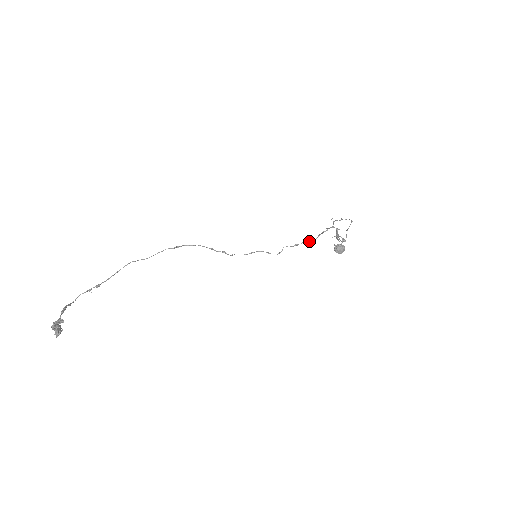
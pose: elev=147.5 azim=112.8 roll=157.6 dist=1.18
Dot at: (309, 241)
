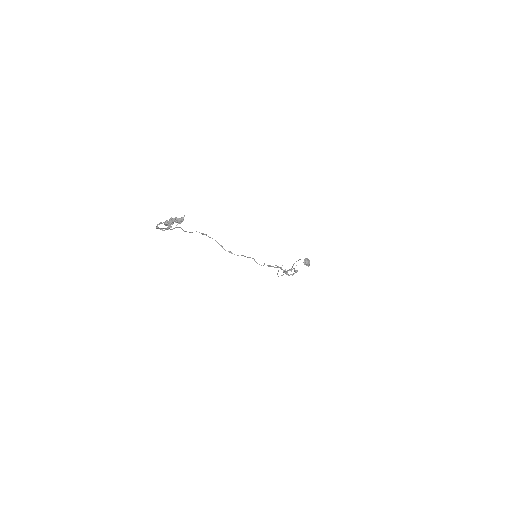
Dot at: (275, 267)
